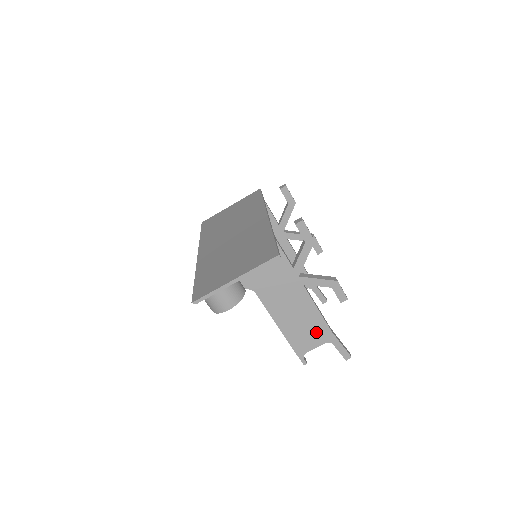
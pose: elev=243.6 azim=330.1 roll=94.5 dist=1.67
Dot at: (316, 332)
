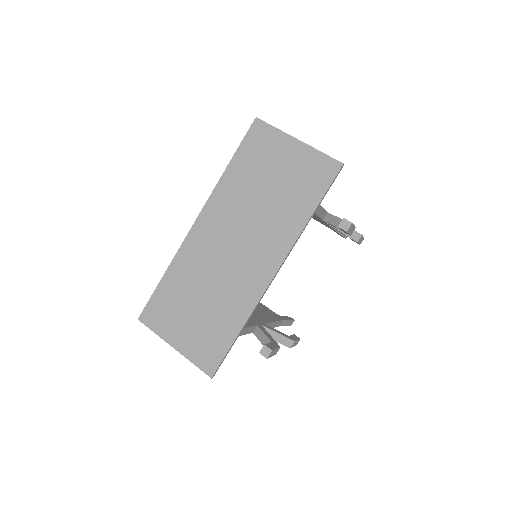
Dot at: occluded
